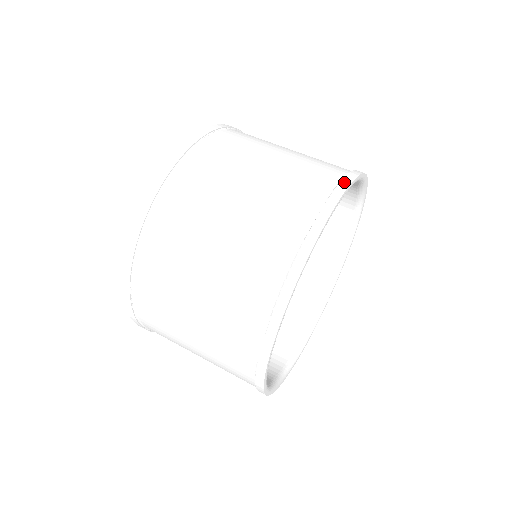
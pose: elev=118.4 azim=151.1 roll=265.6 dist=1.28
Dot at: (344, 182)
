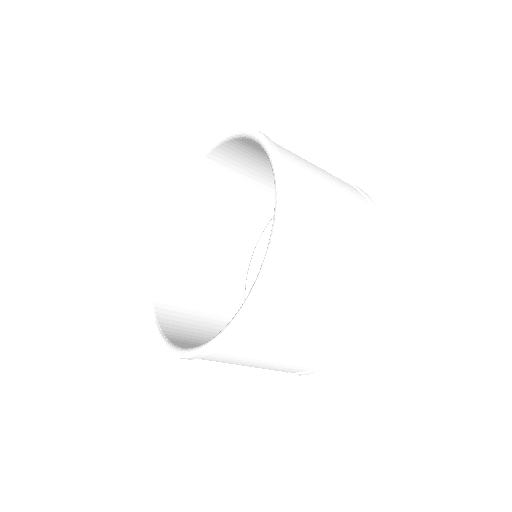
Dot at: occluded
